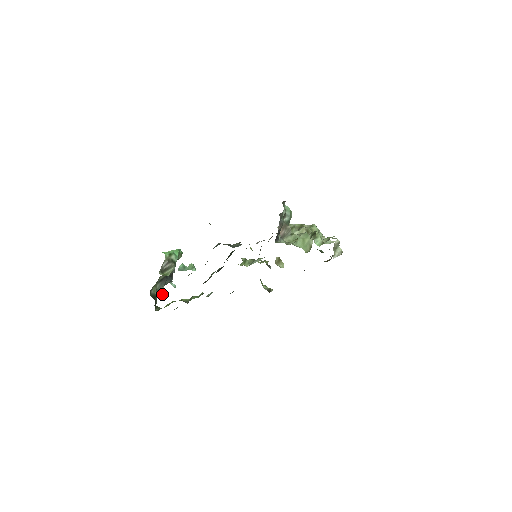
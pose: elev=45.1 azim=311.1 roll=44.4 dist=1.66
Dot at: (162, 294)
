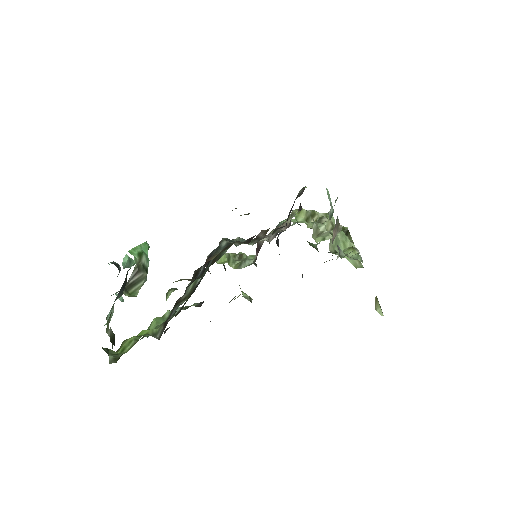
Dot at: occluded
